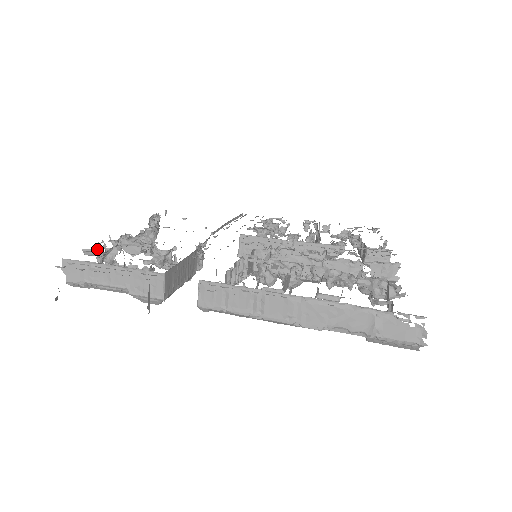
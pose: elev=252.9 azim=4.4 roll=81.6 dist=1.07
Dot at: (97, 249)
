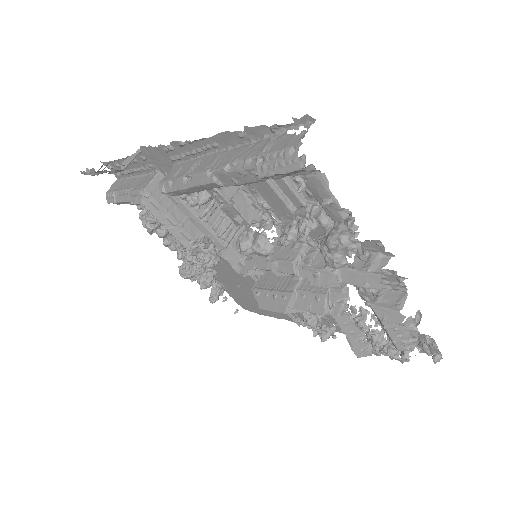
Dot at: occluded
